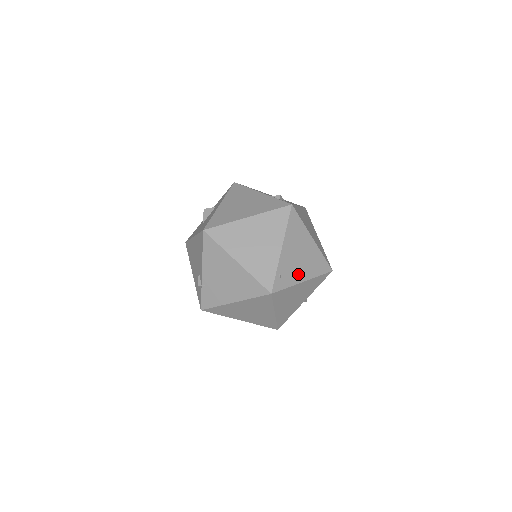
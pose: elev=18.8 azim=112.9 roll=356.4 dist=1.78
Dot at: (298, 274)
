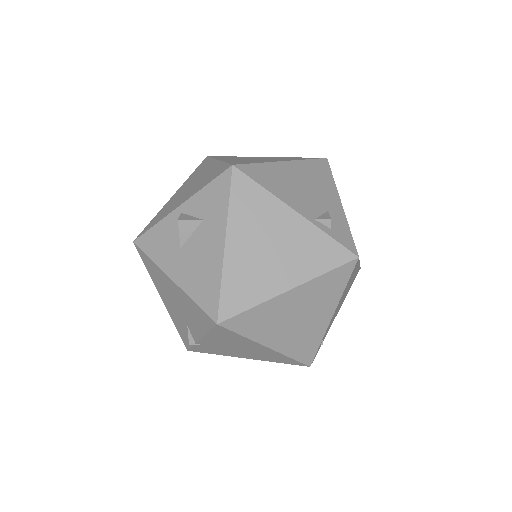
Dot at: (335, 316)
